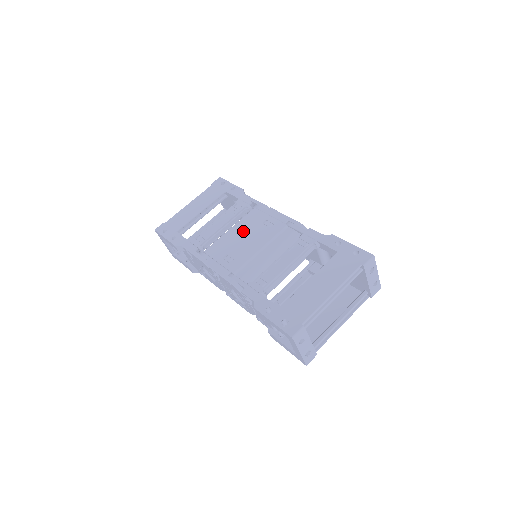
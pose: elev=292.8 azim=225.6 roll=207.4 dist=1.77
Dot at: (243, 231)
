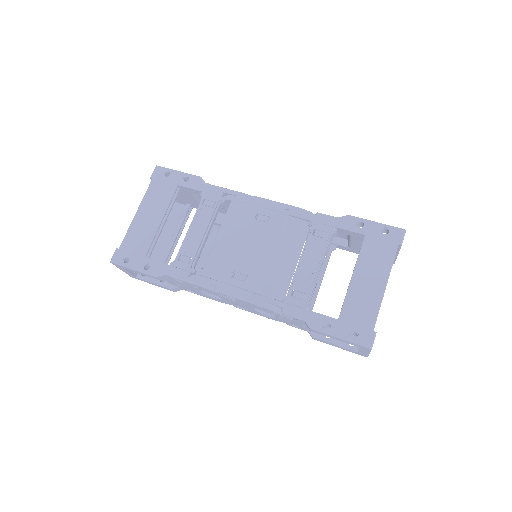
Dot at: (237, 235)
